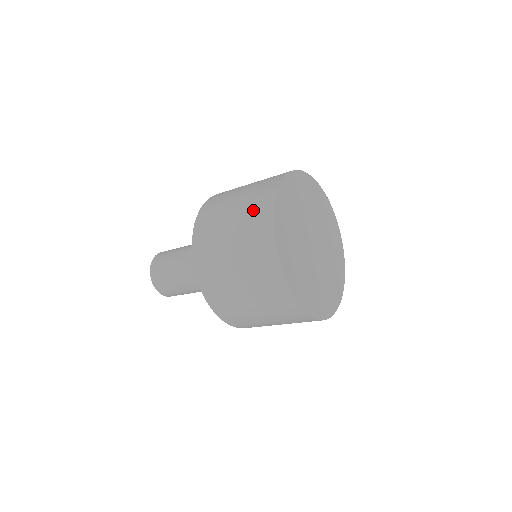
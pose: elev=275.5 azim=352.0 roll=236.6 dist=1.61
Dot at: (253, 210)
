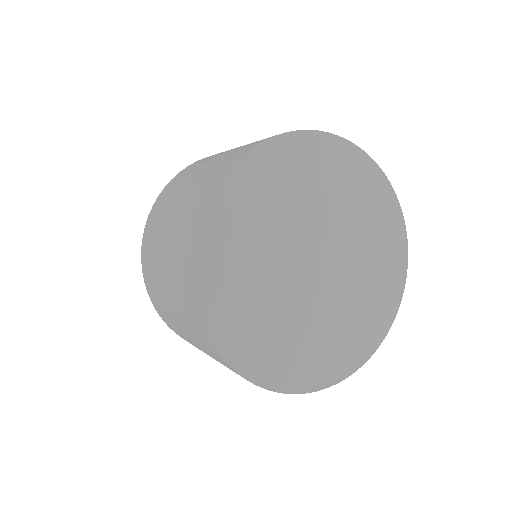
Dot at: (184, 219)
